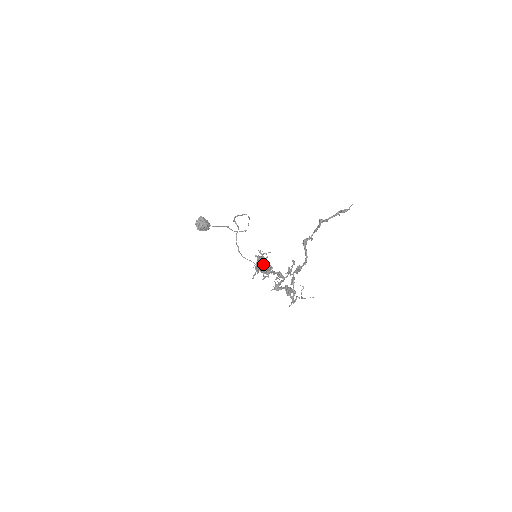
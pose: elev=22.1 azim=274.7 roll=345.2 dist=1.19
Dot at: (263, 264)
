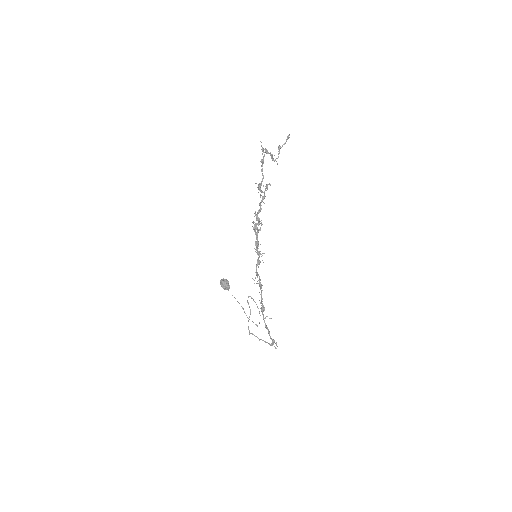
Dot at: (257, 223)
